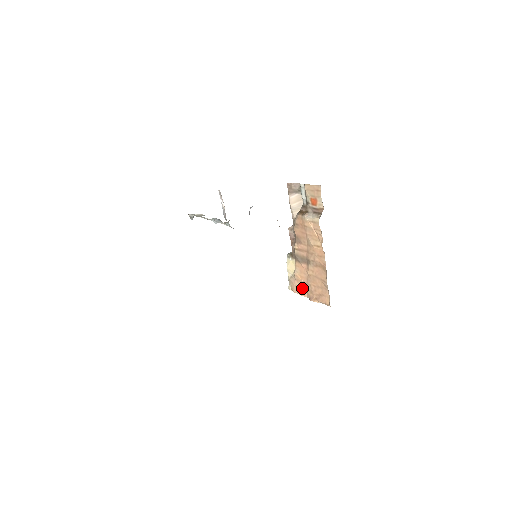
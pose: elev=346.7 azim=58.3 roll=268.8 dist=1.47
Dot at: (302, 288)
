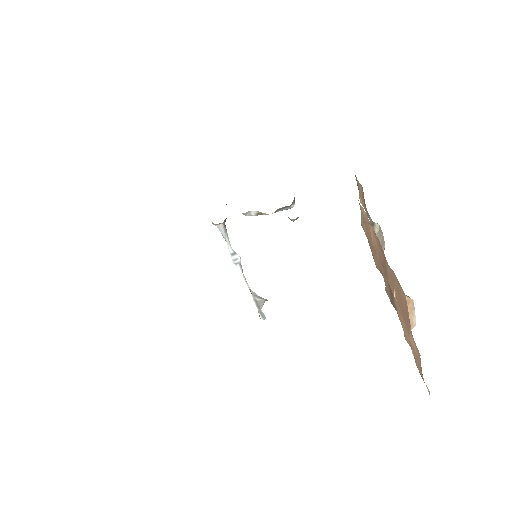
Dot at: (413, 347)
